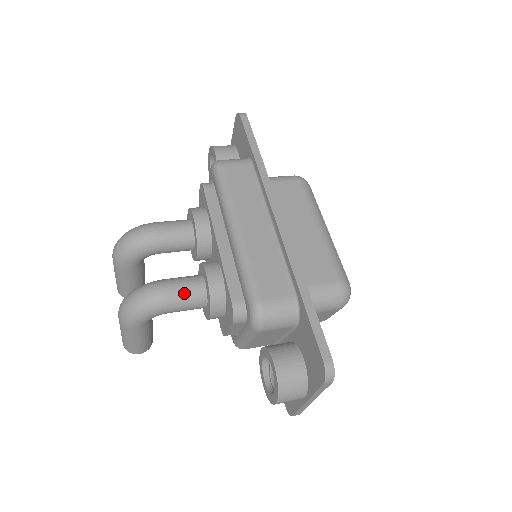
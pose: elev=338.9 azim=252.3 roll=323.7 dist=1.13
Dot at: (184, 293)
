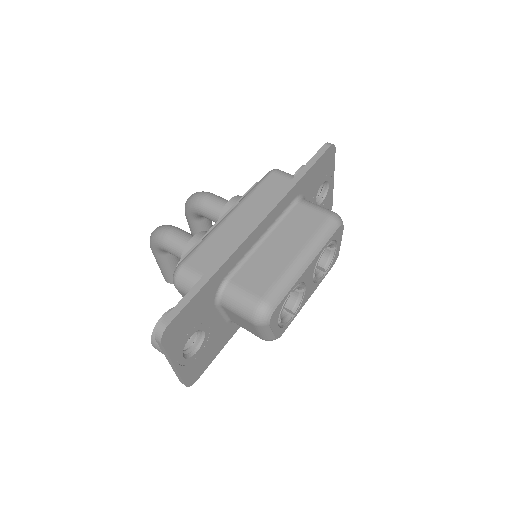
Dot at: (177, 242)
